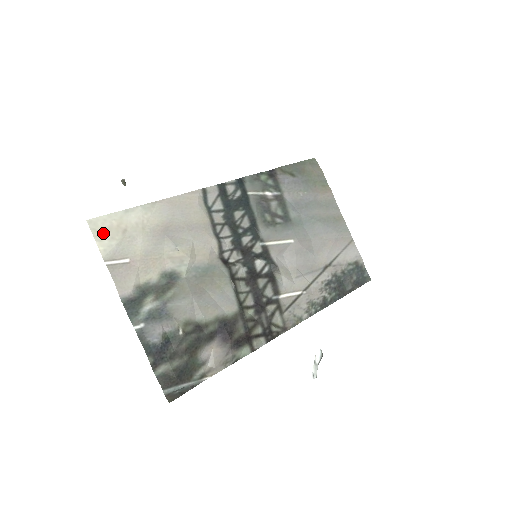
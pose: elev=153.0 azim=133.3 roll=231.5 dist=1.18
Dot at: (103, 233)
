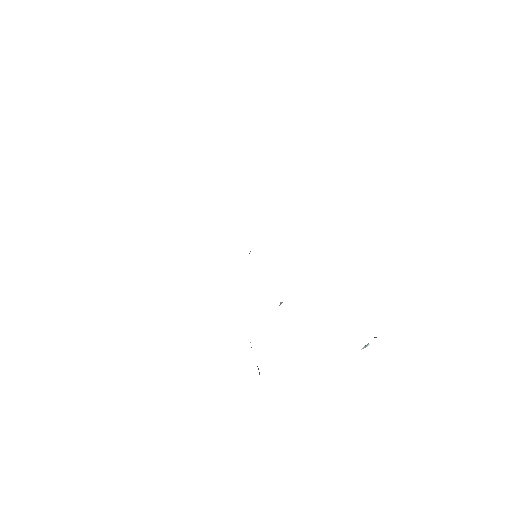
Dot at: occluded
